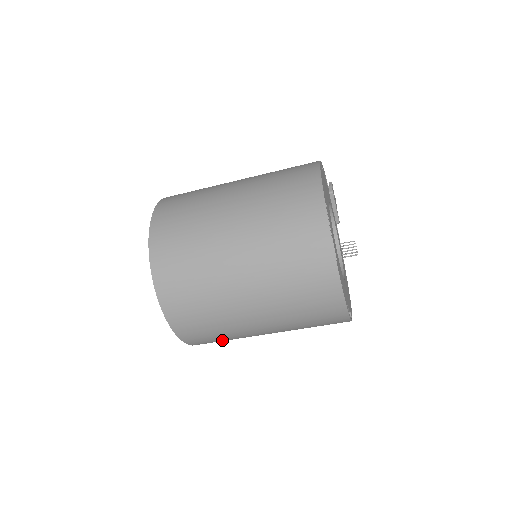
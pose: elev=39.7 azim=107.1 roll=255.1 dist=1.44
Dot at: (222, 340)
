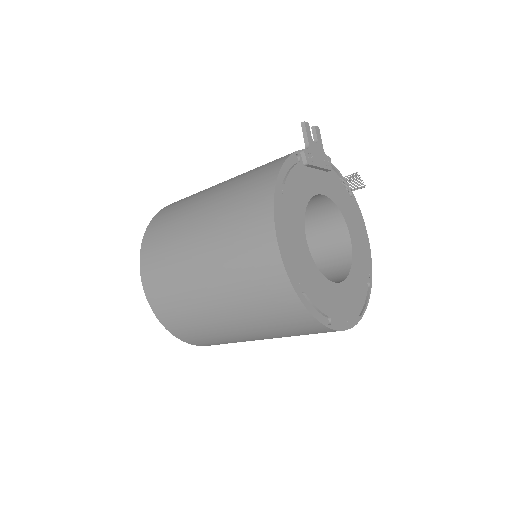
Dot at: occluded
